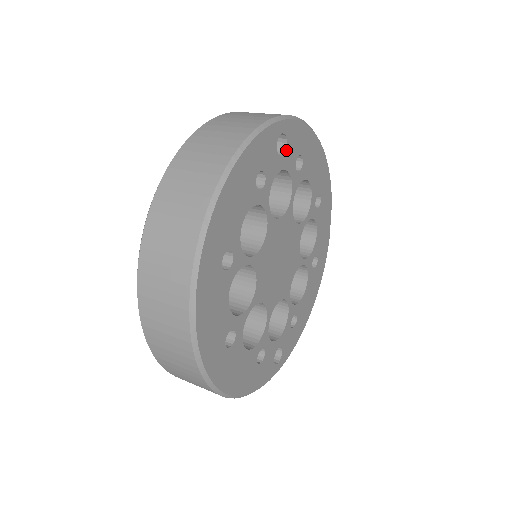
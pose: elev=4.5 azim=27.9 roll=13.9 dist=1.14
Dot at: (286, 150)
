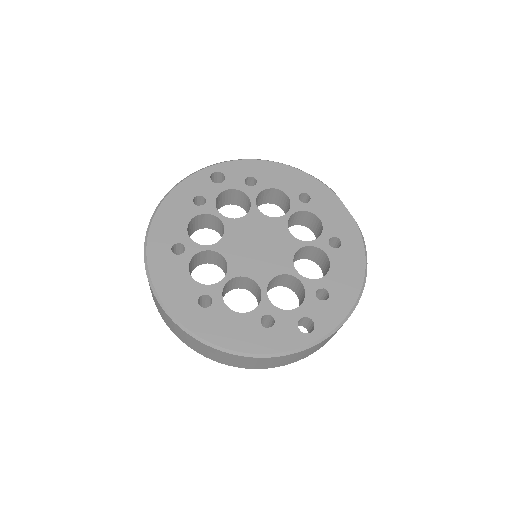
Dot at: (226, 179)
